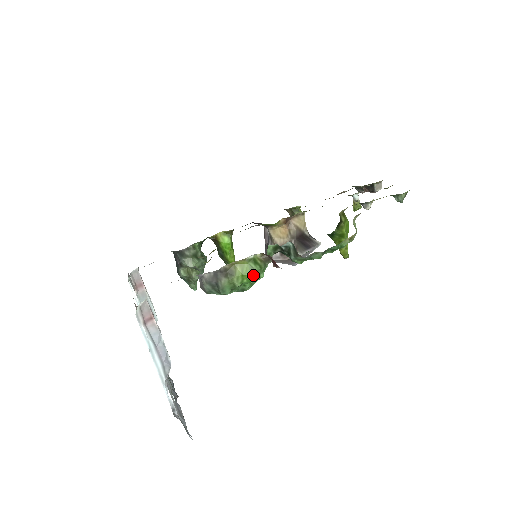
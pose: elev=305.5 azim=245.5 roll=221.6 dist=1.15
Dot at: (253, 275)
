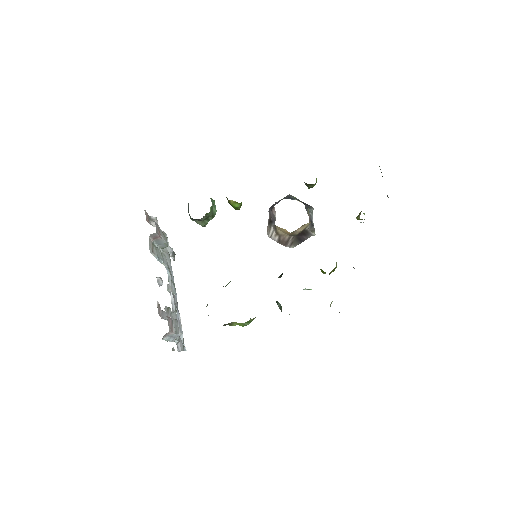
Dot at: (245, 324)
